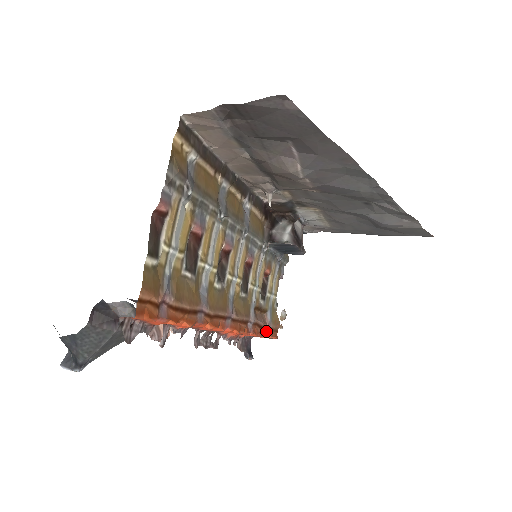
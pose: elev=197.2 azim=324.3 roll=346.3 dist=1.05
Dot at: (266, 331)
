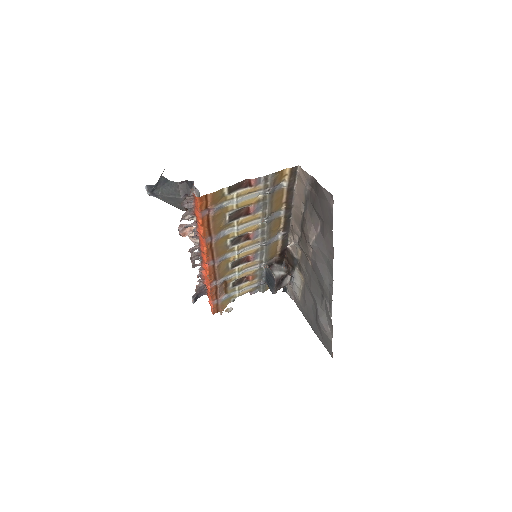
Dot at: (215, 301)
